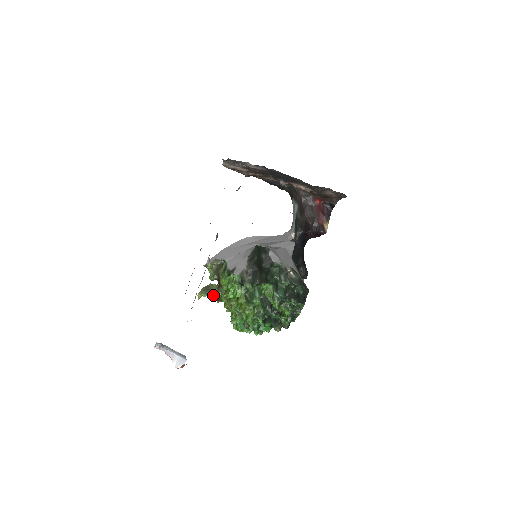
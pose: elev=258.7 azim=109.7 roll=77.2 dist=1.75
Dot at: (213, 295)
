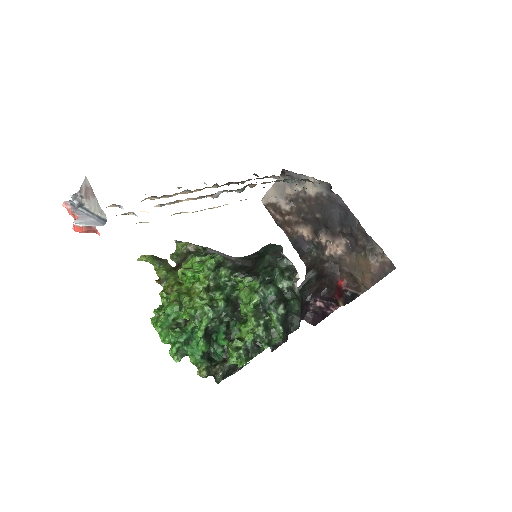
Dot at: (161, 268)
